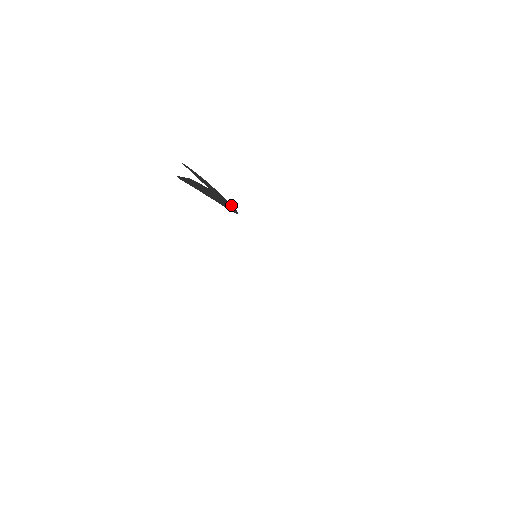
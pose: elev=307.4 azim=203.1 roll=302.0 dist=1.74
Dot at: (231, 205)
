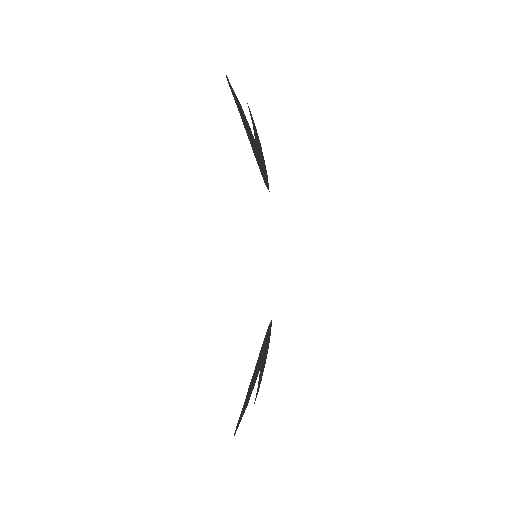
Dot at: occluded
